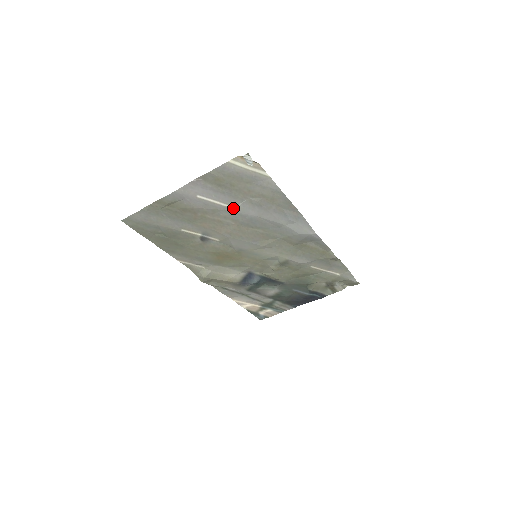
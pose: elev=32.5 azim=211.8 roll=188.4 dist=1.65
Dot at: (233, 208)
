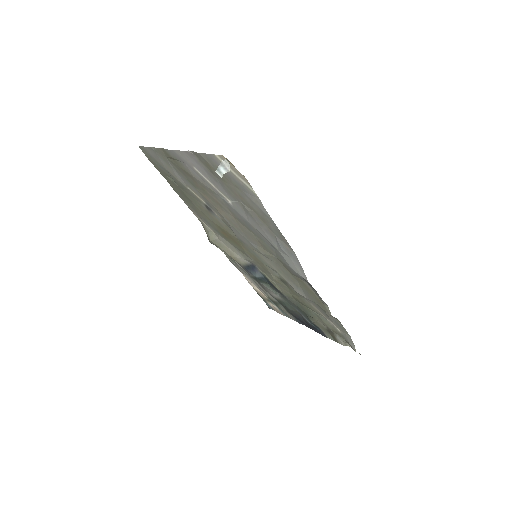
Dot at: (228, 200)
